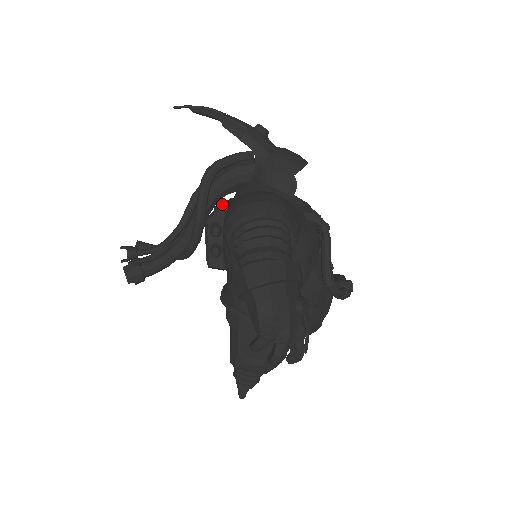
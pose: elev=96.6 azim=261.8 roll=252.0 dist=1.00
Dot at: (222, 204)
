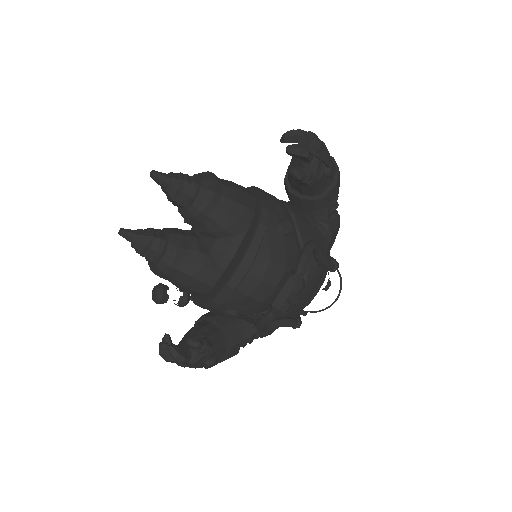
Dot at: occluded
